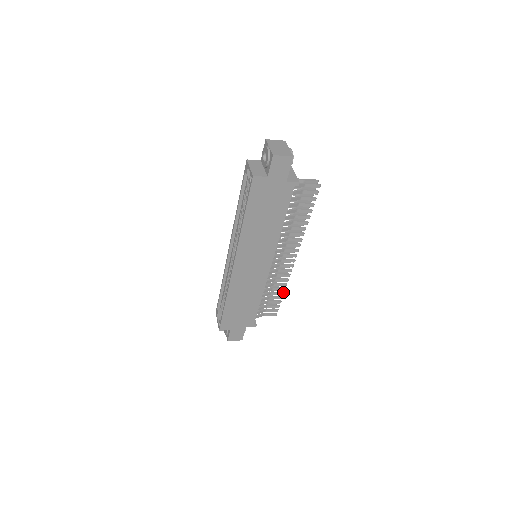
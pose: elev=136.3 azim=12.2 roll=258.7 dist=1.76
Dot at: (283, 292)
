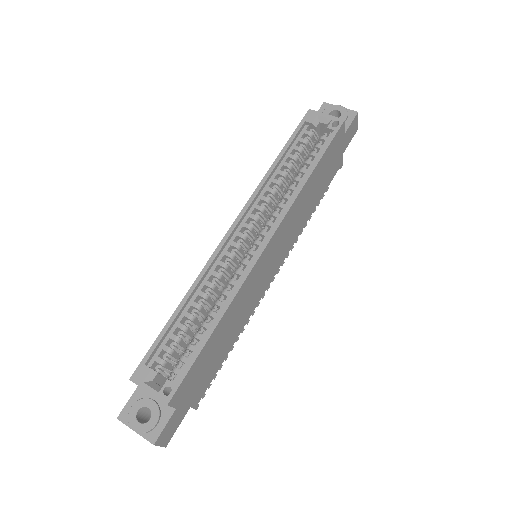
Dot at: occluded
